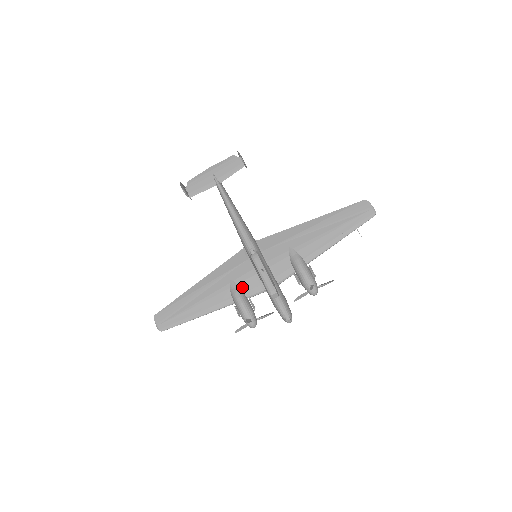
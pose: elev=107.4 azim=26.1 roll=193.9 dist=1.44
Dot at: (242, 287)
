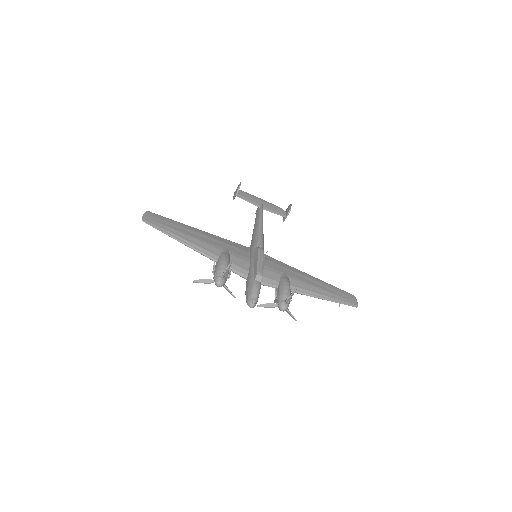
Dot at: (232, 259)
